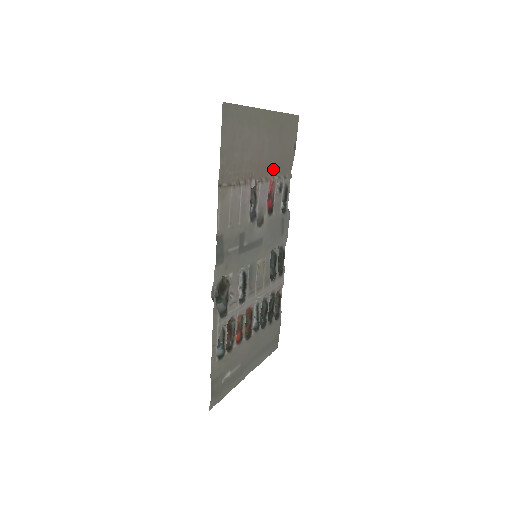
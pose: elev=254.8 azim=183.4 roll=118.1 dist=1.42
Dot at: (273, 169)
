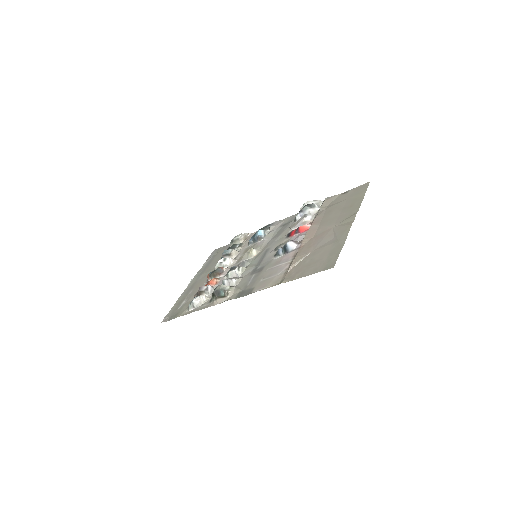
Dot at: (318, 220)
